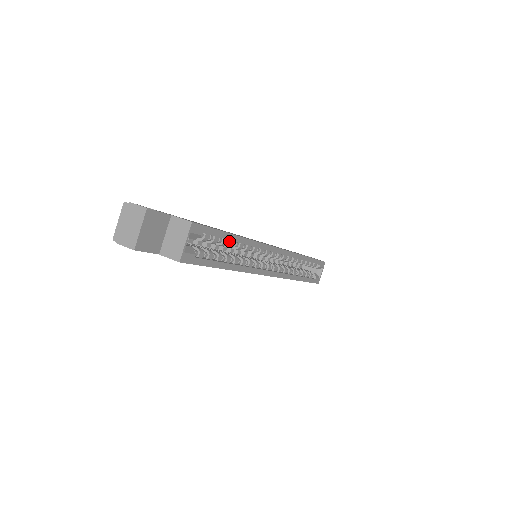
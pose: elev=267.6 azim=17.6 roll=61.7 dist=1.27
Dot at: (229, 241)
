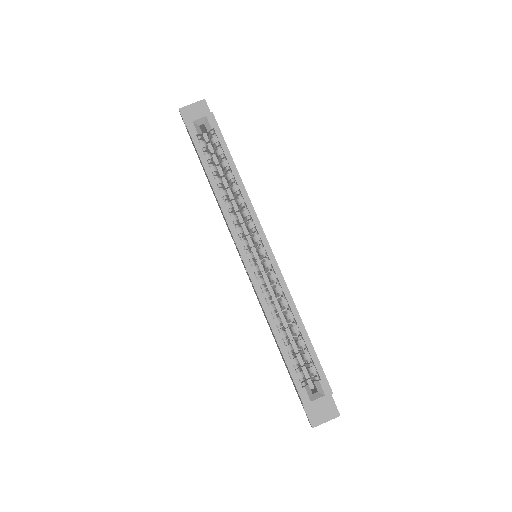
Dot at: (231, 171)
